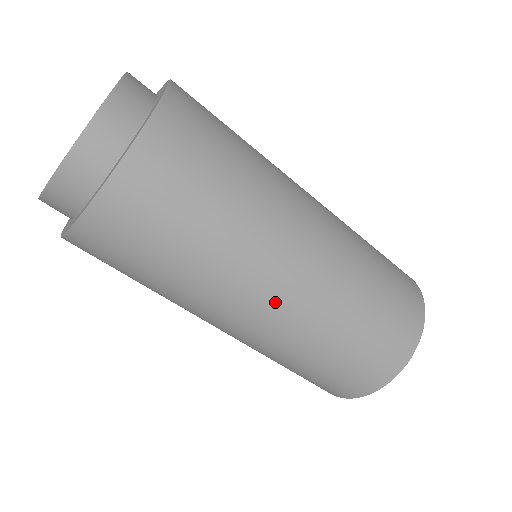
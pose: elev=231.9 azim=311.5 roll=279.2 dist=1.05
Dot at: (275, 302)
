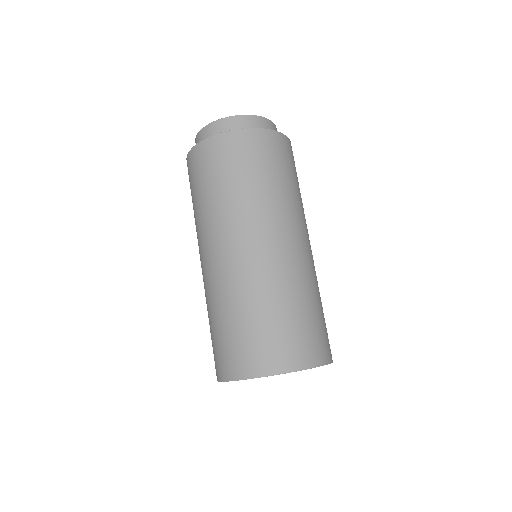
Dot at: (216, 257)
